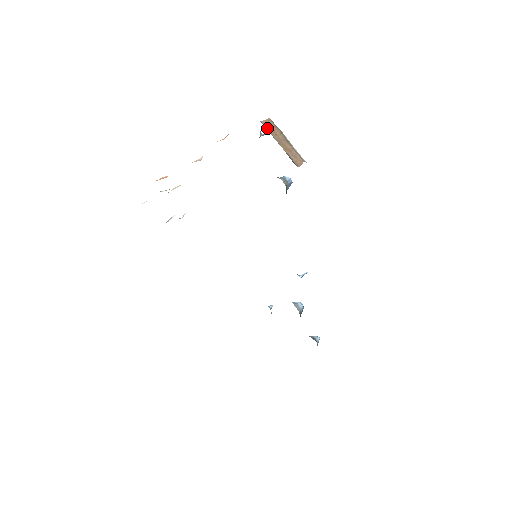
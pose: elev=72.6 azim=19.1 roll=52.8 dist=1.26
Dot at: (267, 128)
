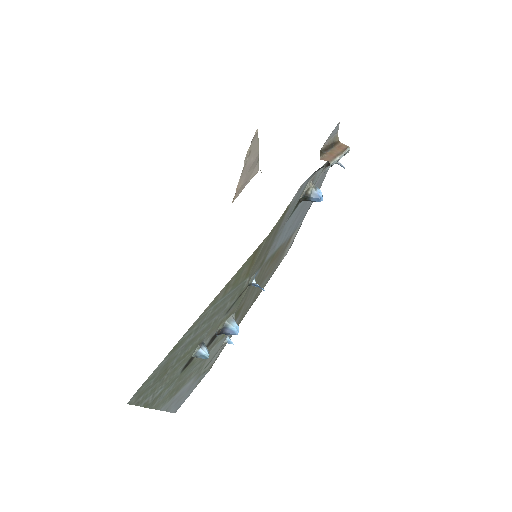
Dot at: (338, 145)
